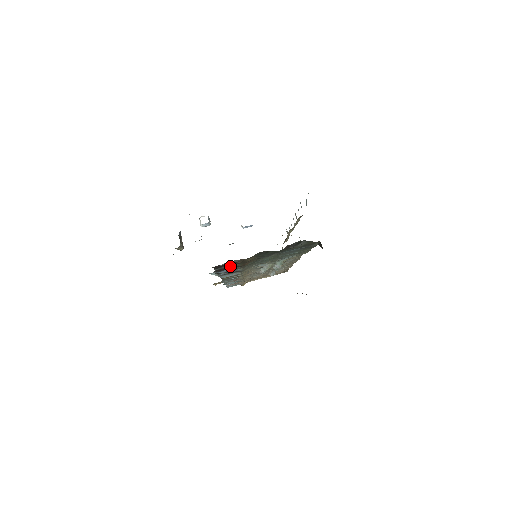
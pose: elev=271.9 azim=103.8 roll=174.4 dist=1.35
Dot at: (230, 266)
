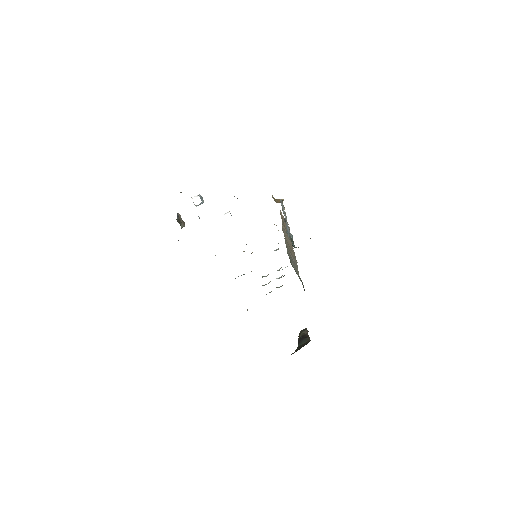
Dot at: occluded
